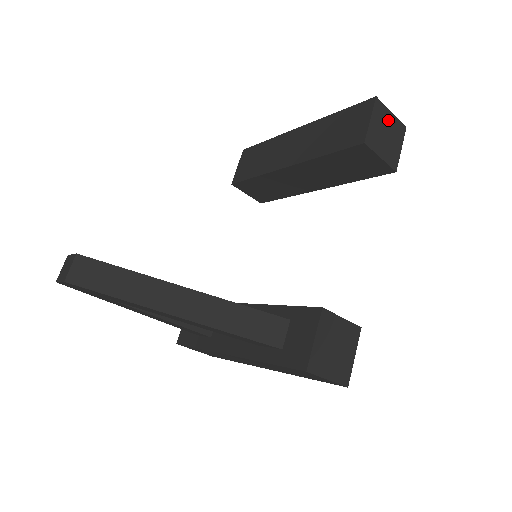
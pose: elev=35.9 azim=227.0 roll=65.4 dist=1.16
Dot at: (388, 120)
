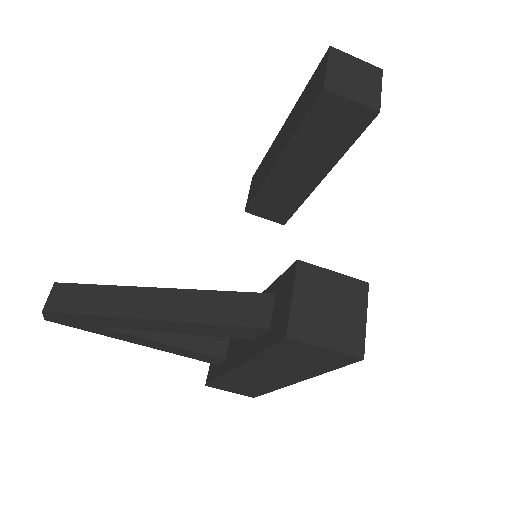
Dot at: (353, 65)
